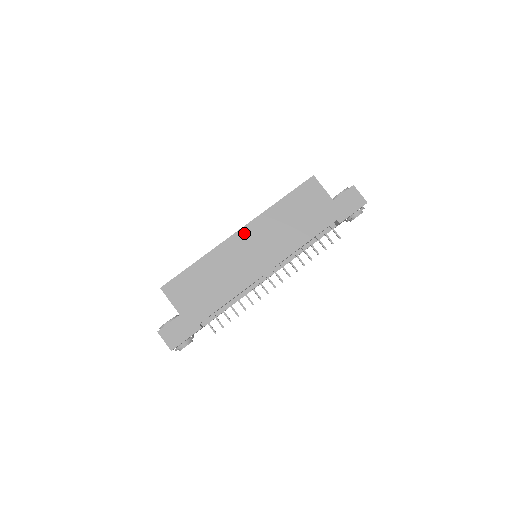
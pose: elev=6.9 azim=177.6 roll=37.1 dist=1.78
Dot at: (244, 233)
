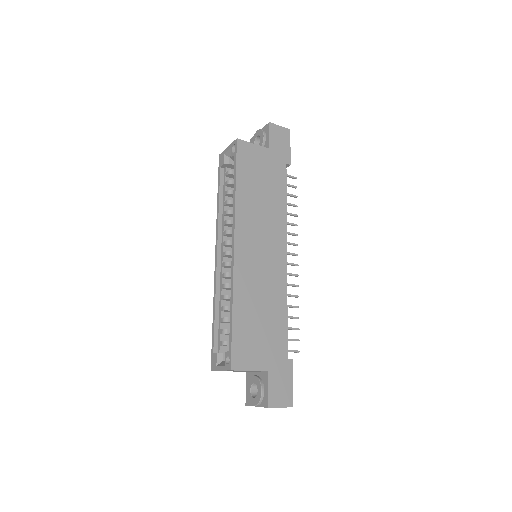
Dot at: (240, 244)
